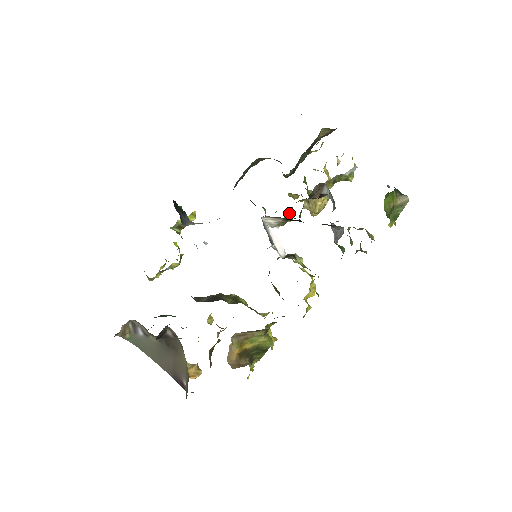
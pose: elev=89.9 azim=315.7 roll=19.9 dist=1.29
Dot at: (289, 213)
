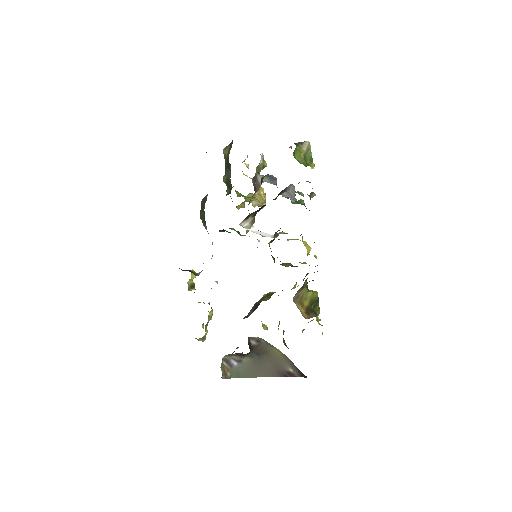
Dot at: occluded
